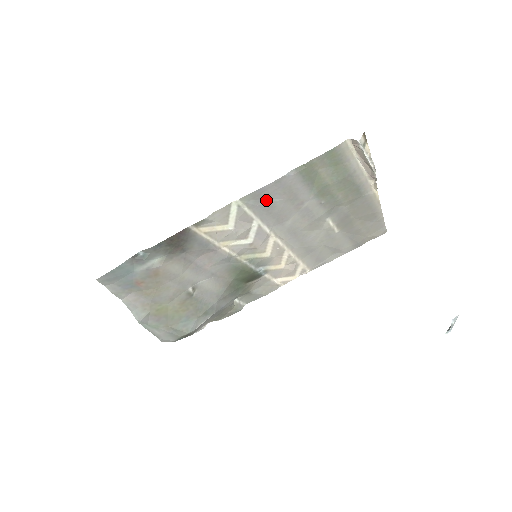
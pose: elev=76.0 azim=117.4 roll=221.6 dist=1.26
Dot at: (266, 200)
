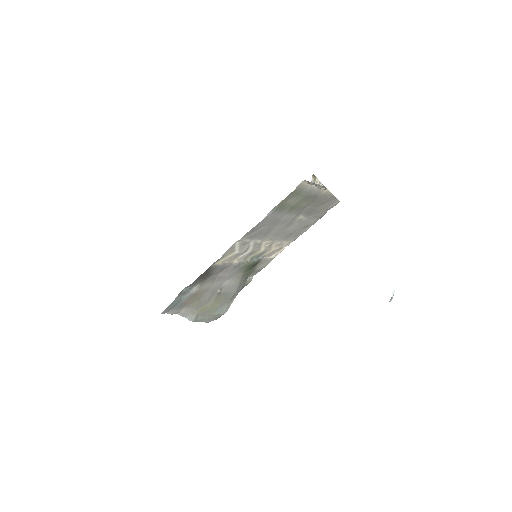
Dot at: (257, 231)
